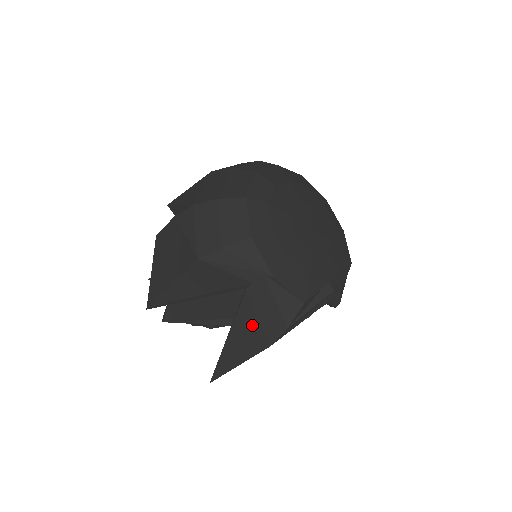
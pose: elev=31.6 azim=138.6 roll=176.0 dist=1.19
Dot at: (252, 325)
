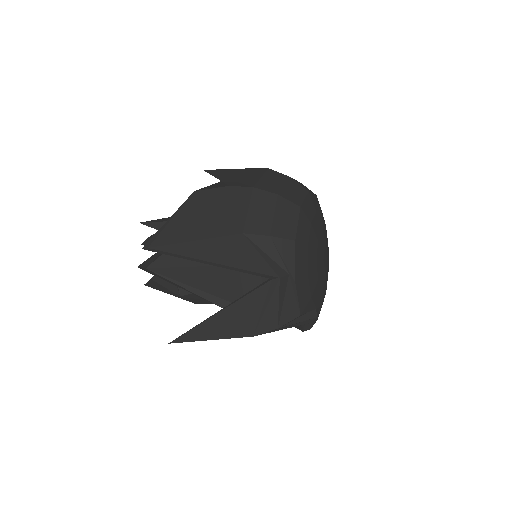
Dot at: (252, 311)
